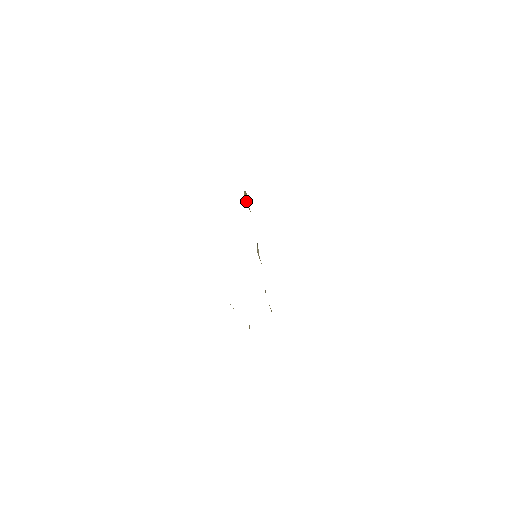
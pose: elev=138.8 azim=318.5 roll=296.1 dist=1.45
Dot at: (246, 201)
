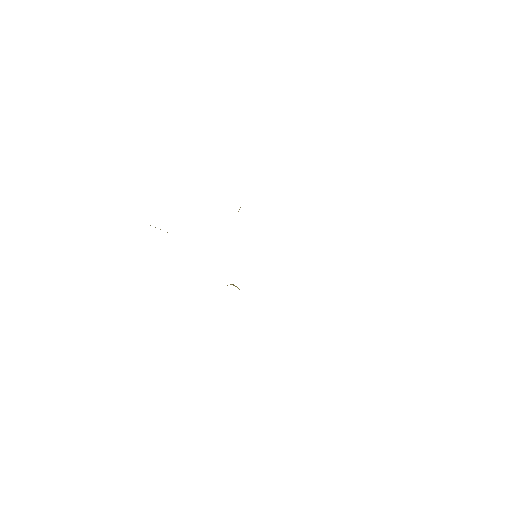
Dot at: occluded
